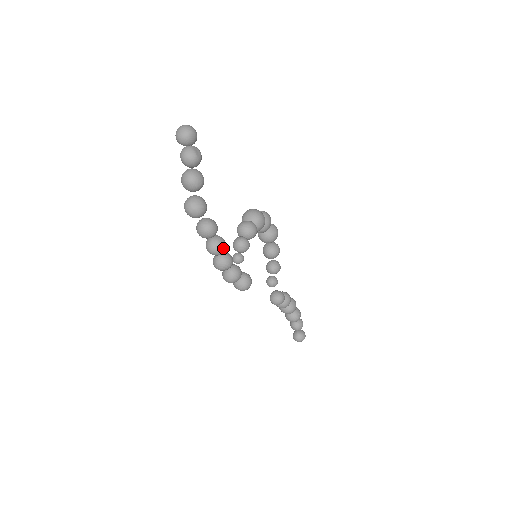
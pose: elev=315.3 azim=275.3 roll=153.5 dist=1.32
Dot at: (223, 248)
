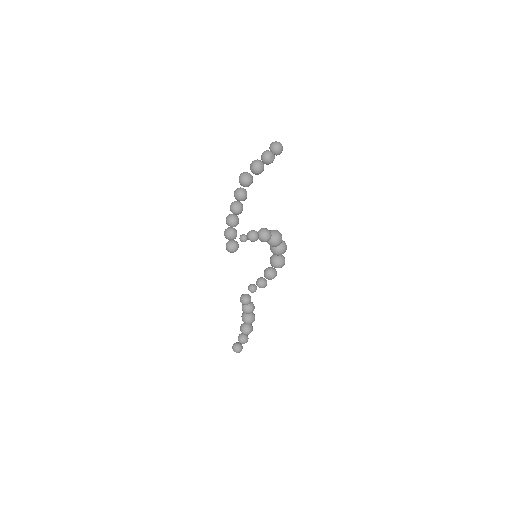
Dot at: (238, 211)
